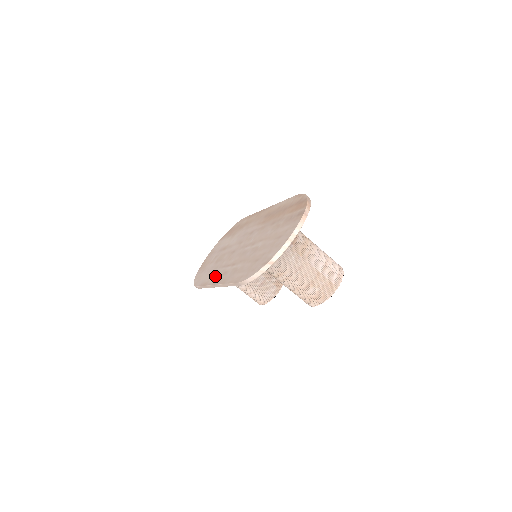
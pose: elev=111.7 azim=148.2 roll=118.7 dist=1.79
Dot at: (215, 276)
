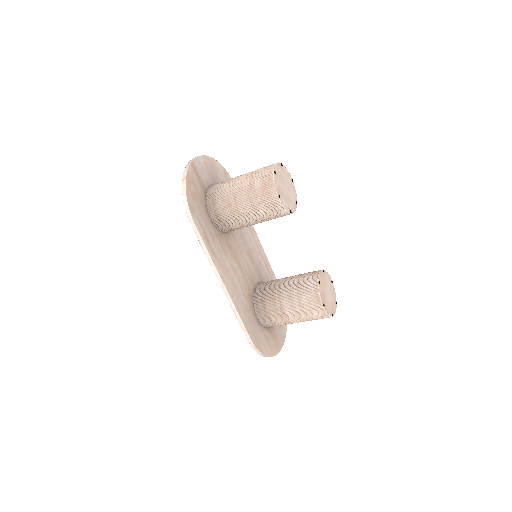
Dot at: occluded
